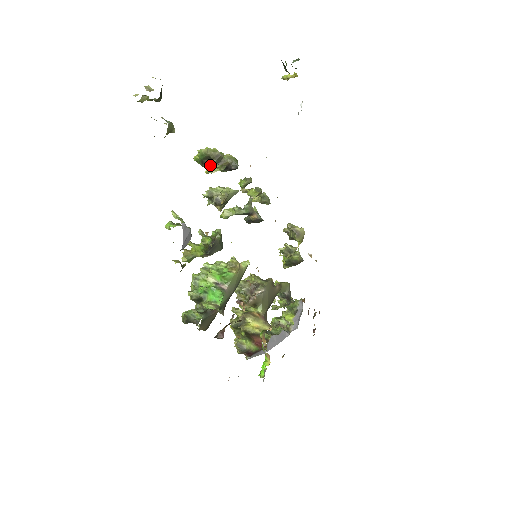
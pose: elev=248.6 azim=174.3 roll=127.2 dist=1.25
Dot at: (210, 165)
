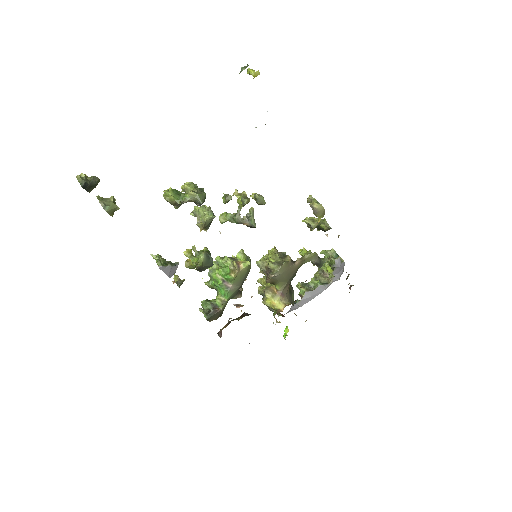
Dot at: occluded
